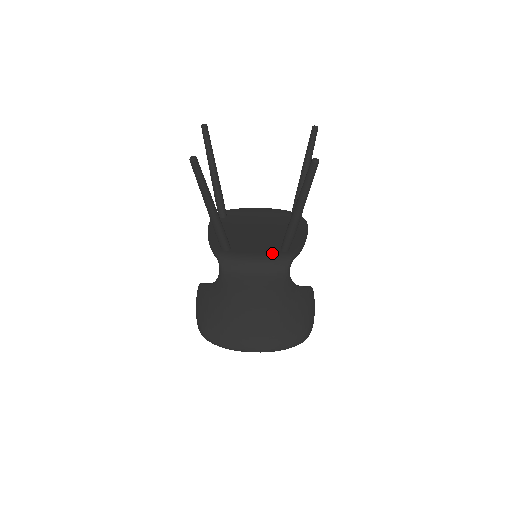
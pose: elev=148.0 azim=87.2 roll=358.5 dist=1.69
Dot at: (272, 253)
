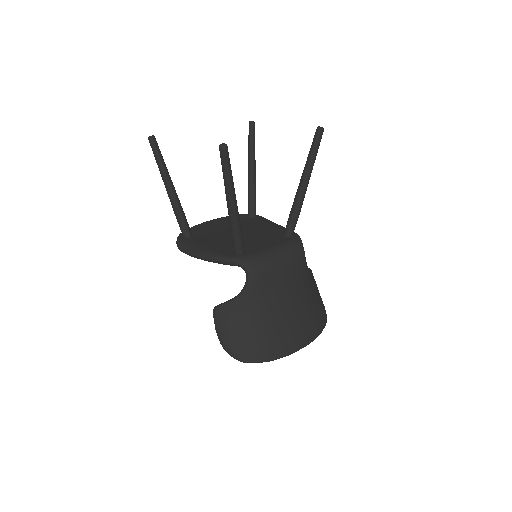
Dot at: (283, 241)
